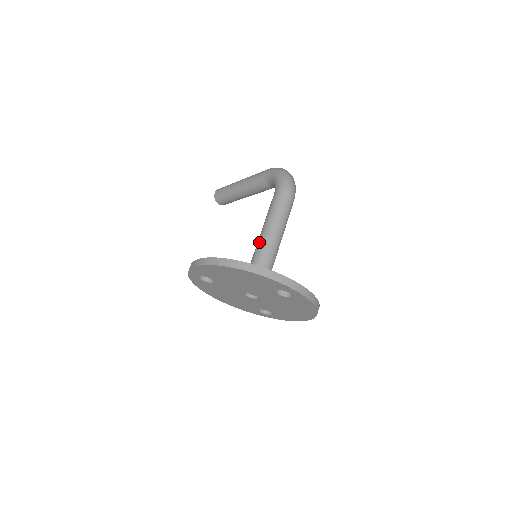
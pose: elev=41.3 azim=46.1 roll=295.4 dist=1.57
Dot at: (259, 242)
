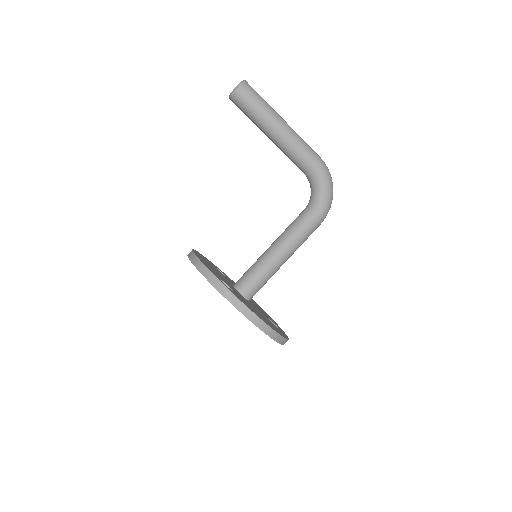
Dot at: (274, 261)
